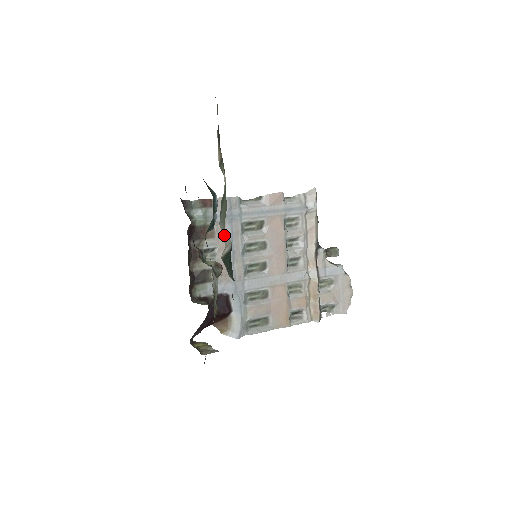
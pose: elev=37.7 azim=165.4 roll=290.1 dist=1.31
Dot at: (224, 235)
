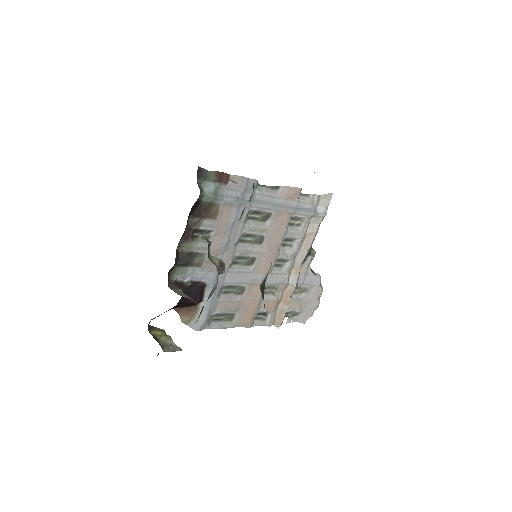
Dot at: occluded
